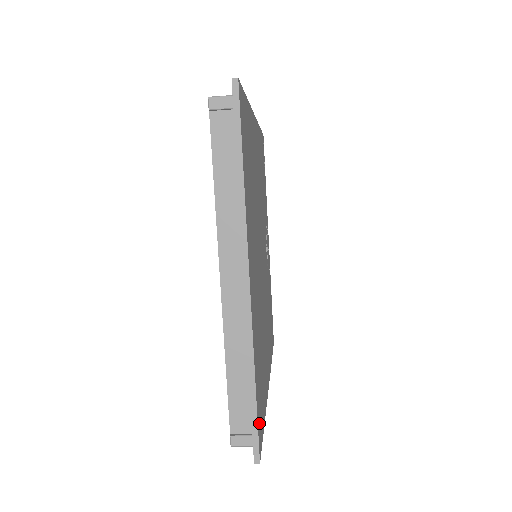
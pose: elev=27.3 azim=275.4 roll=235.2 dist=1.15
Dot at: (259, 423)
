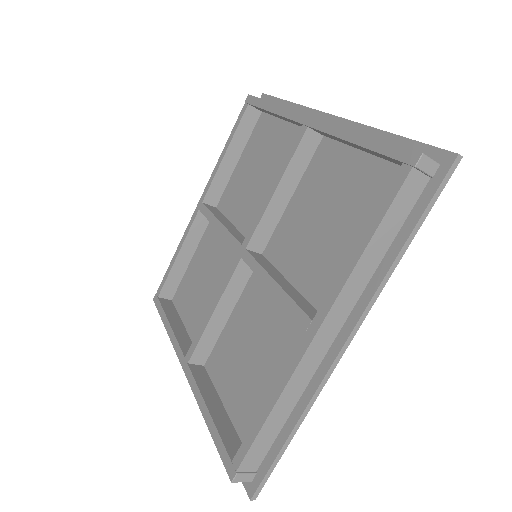
Dot at: (263, 460)
